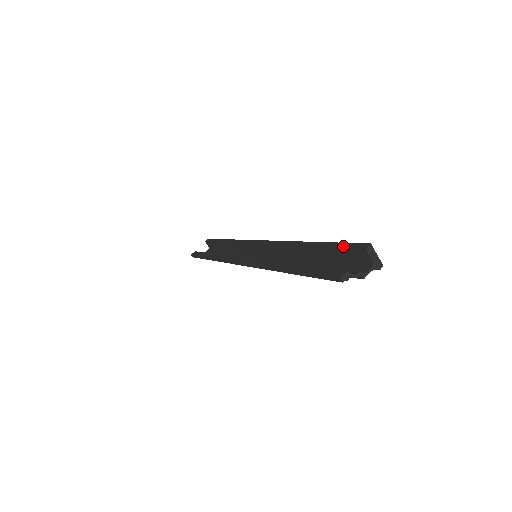
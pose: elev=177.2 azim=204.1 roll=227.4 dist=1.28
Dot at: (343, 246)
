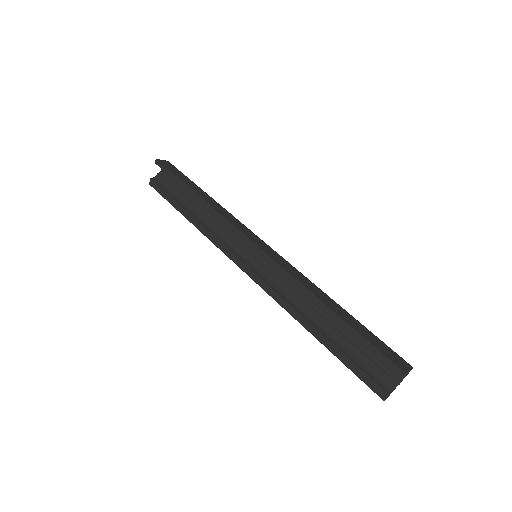
Dot at: (375, 353)
